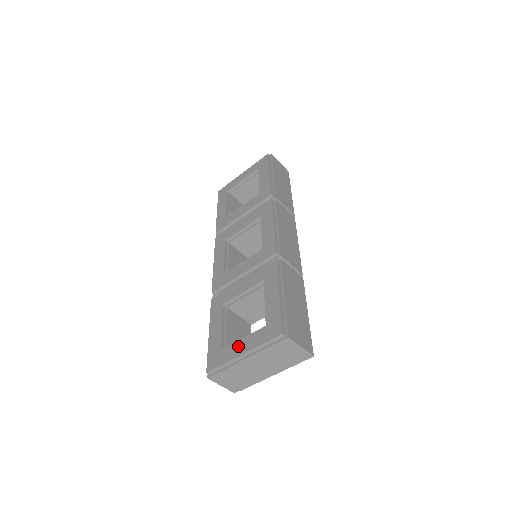
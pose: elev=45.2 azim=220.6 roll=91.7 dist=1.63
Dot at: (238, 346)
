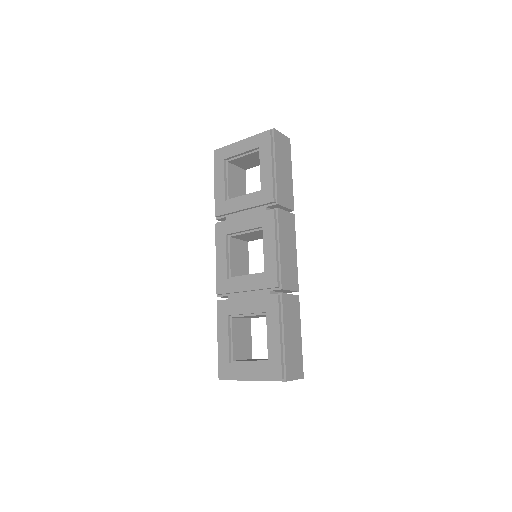
Dot at: (245, 369)
